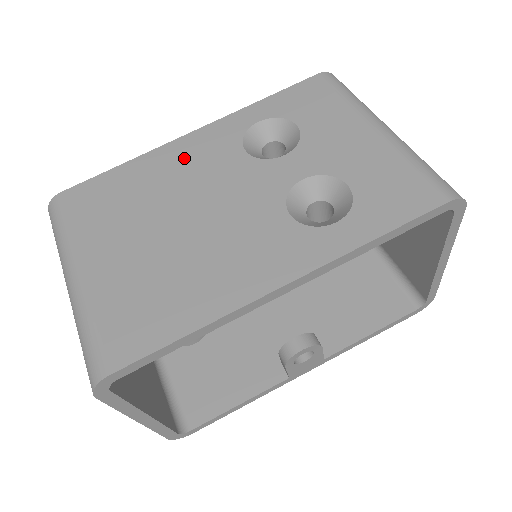
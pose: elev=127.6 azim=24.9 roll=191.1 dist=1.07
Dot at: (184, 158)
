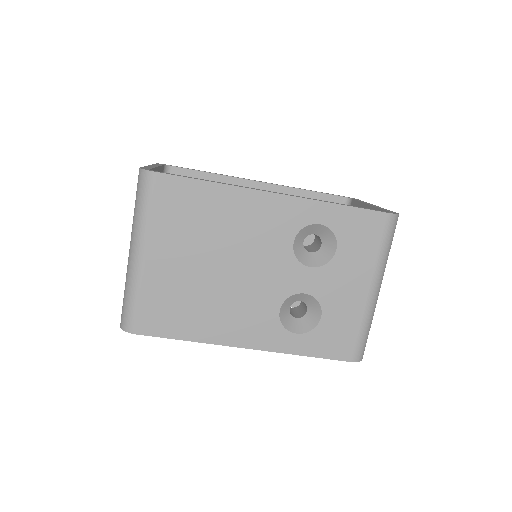
Dot at: (255, 215)
